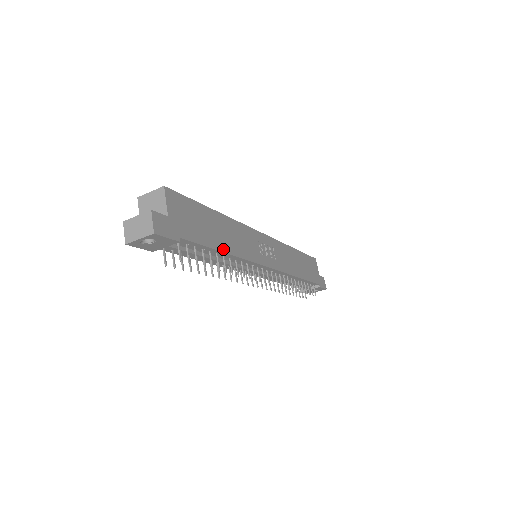
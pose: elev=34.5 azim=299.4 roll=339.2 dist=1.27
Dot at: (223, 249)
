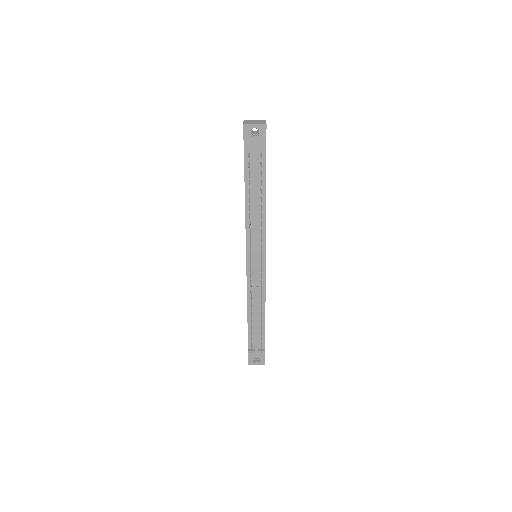
Dot at: occluded
